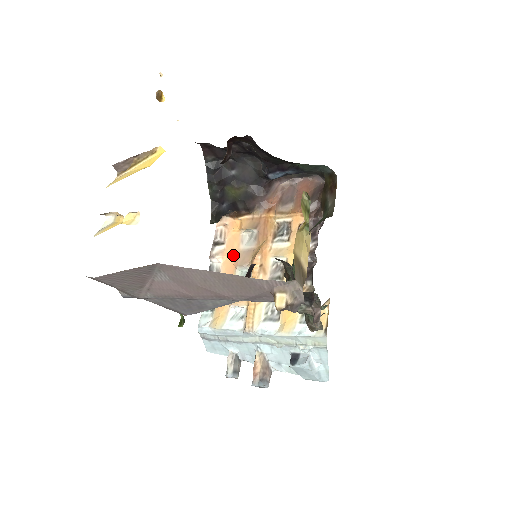
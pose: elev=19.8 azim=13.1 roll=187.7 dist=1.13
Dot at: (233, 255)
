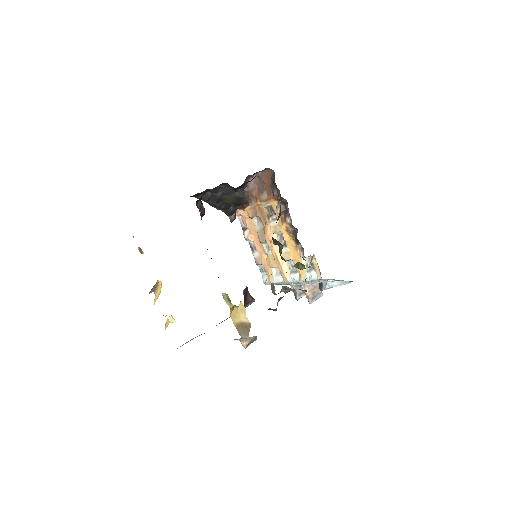
Dot at: (255, 235)
